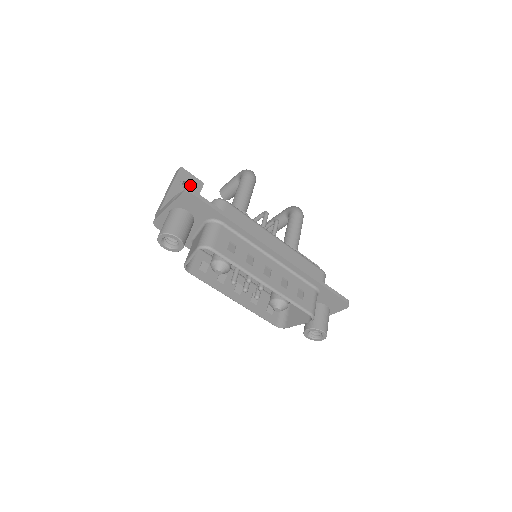
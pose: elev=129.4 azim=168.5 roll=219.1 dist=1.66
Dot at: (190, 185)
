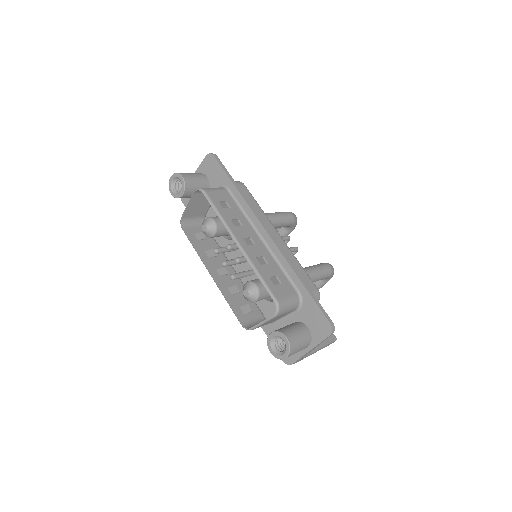
Dot at: occluded
